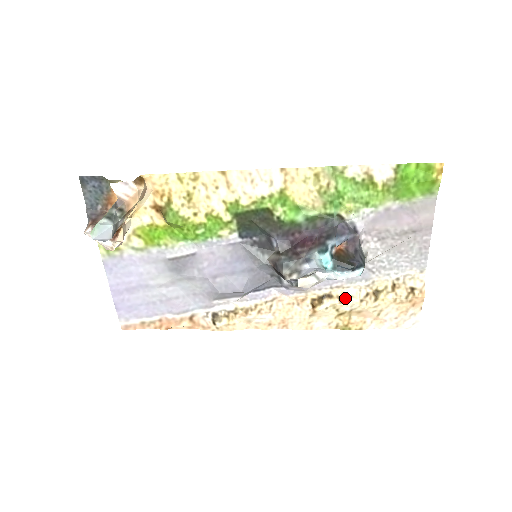
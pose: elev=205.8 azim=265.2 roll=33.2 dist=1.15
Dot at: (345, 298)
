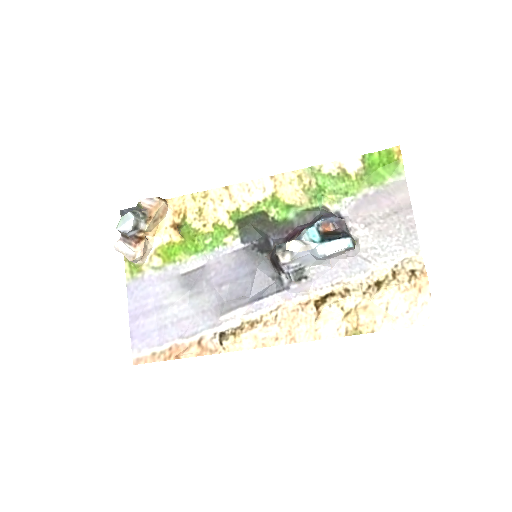
Dot at: (347, 292)
